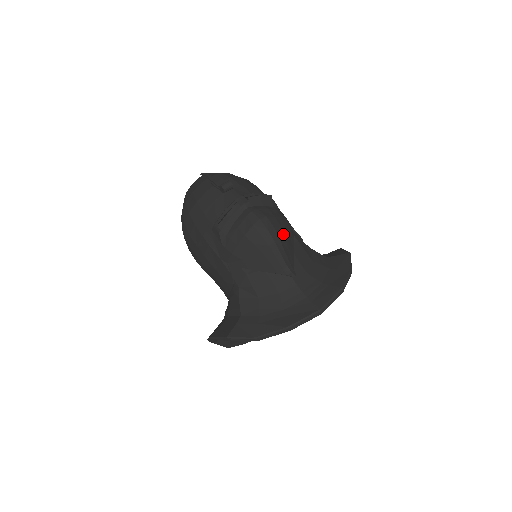
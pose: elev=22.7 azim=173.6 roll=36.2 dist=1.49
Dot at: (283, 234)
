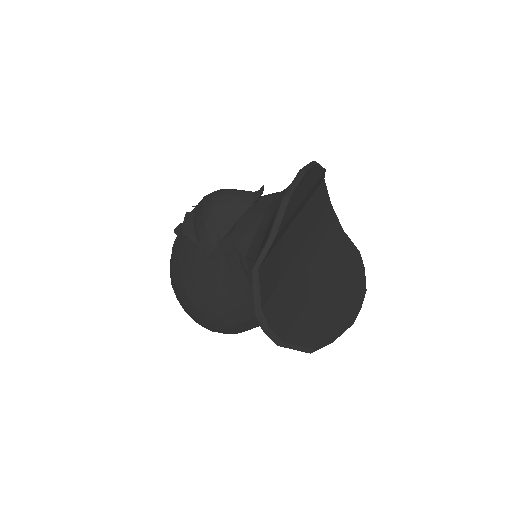
Dot at: occluded
